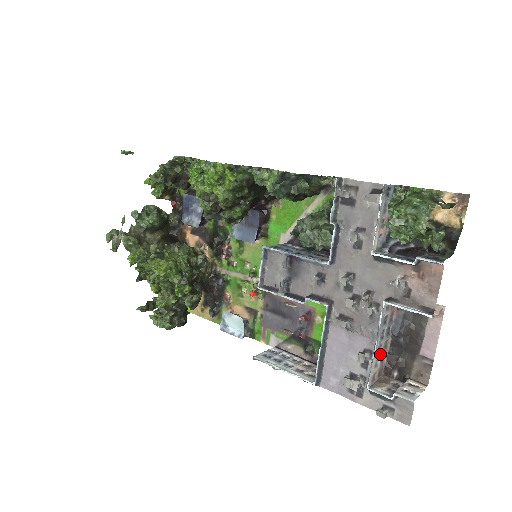
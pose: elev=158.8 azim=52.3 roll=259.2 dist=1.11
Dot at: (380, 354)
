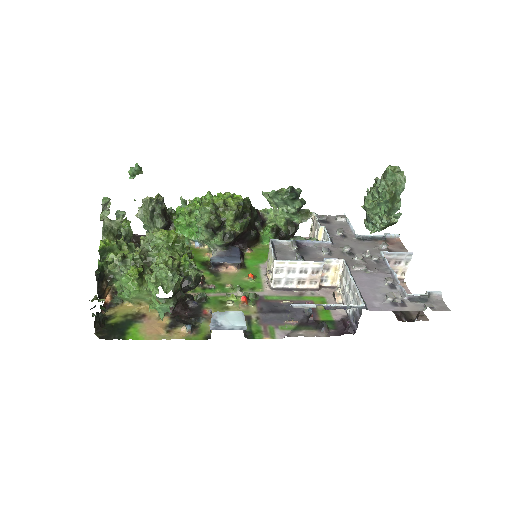
Dot at: occluded
